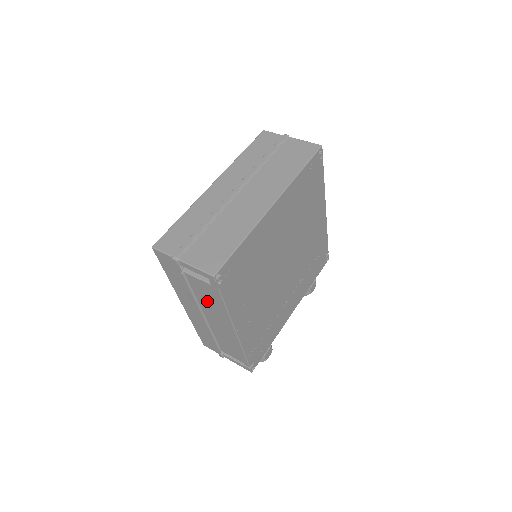
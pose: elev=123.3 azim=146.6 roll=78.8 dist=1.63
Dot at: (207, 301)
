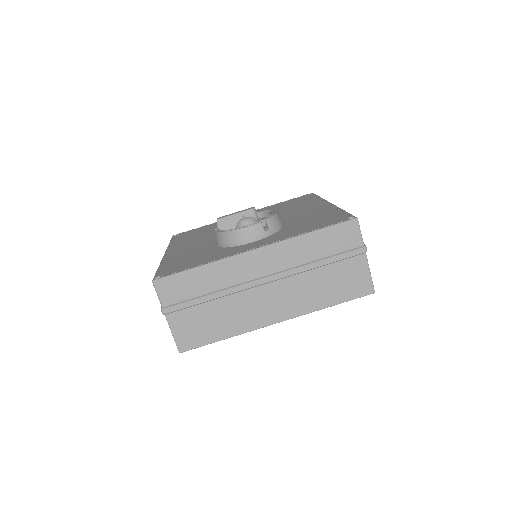
Dot at: occluded
